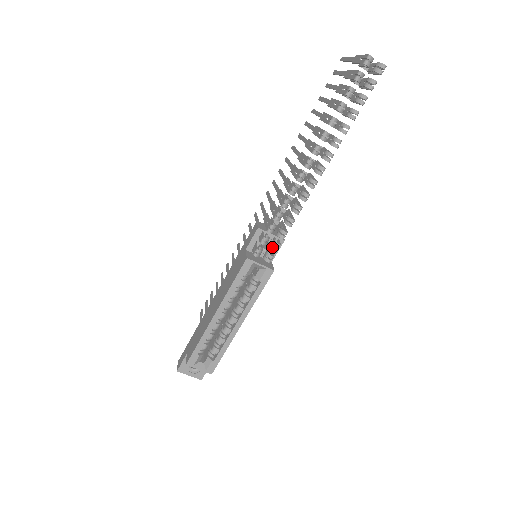
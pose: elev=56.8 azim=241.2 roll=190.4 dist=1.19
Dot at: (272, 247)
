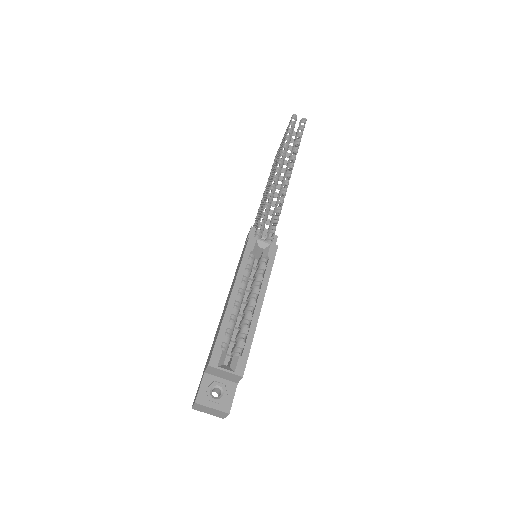
Dot at: (269, 231)
